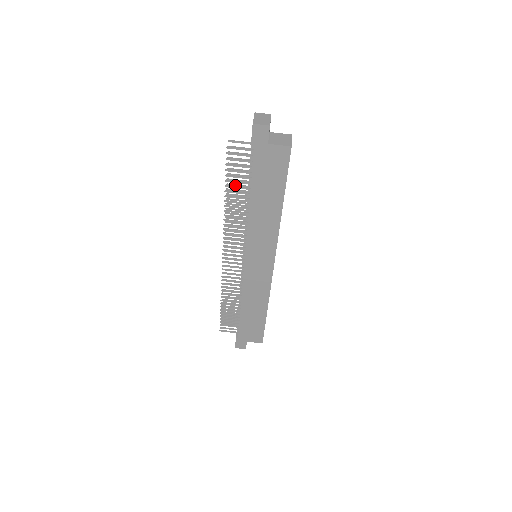
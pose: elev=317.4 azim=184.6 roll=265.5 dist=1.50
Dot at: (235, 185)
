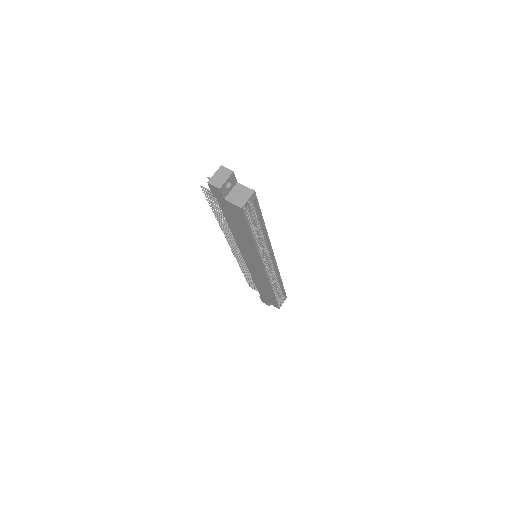
Dot at: occluded
